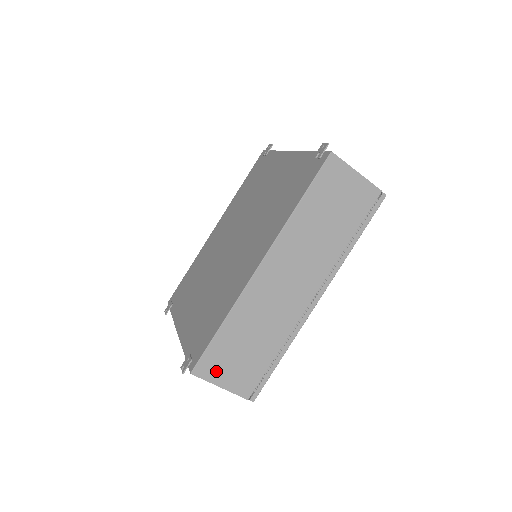
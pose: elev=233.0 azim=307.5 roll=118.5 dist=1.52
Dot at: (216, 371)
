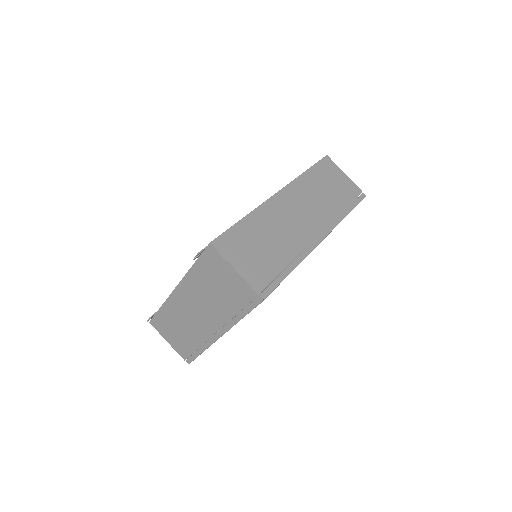
Dot at: (233, 252)
